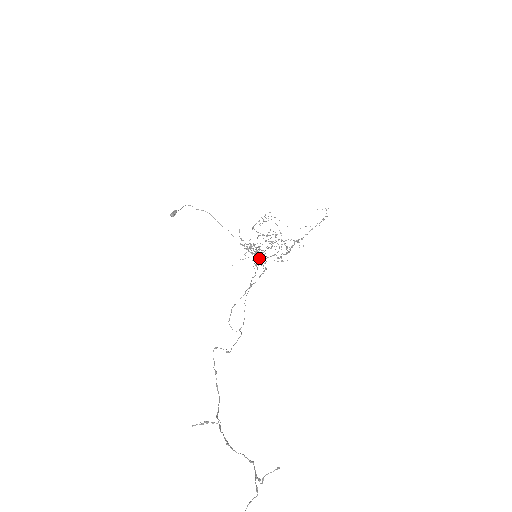
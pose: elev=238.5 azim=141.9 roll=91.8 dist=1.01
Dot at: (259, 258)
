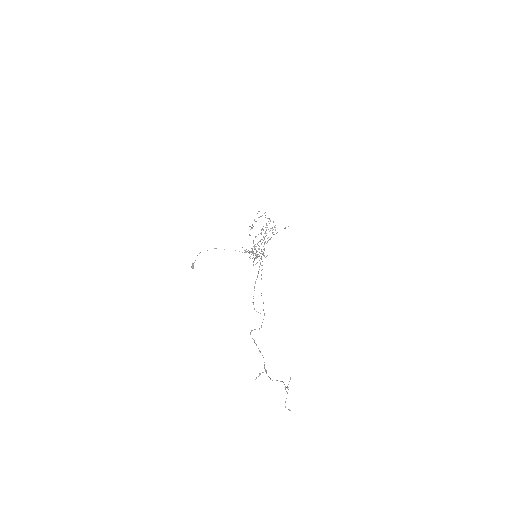
Dot at: (256, 258)
